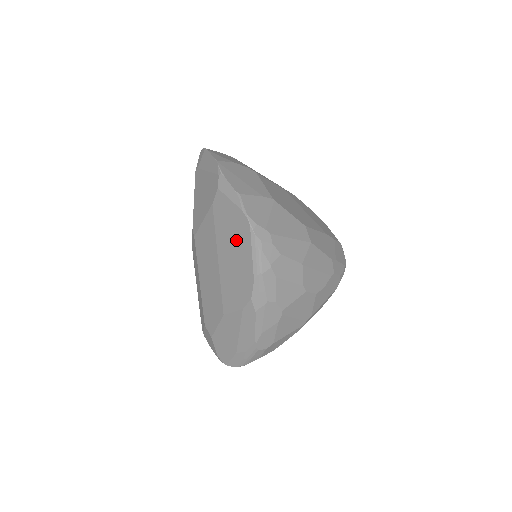
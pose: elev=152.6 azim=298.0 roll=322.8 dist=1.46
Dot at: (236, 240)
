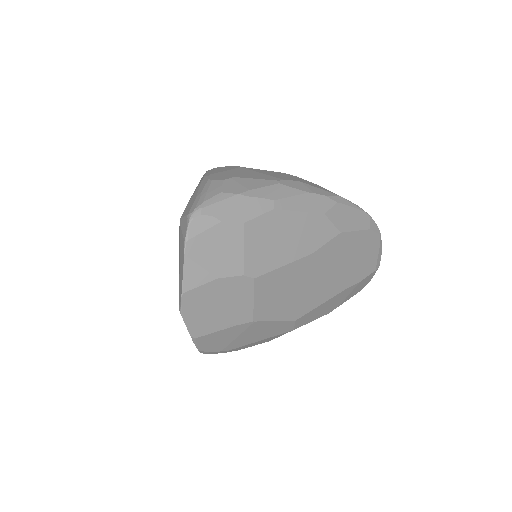
Dot at: occluded
